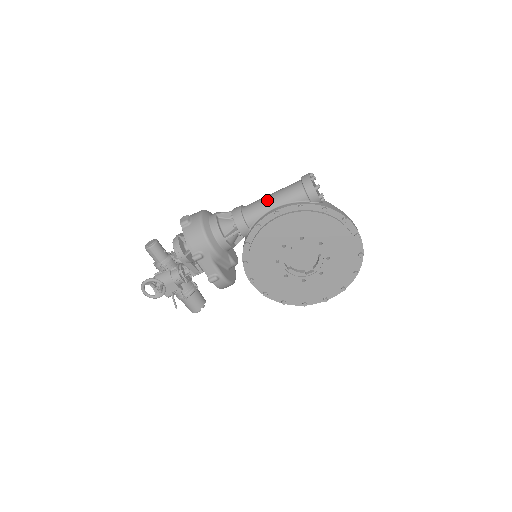
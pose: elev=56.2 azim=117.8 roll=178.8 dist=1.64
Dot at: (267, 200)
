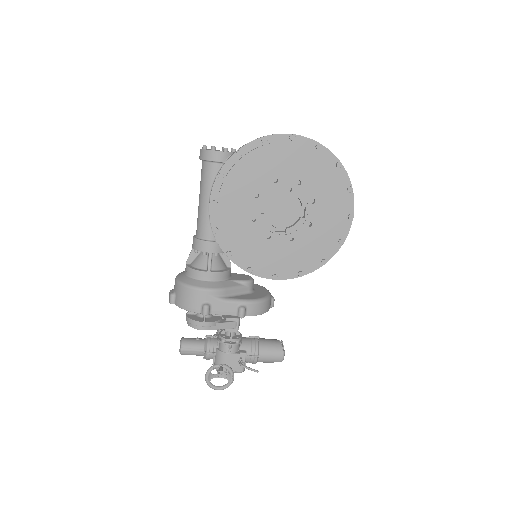
Dot at: (199, 206)
